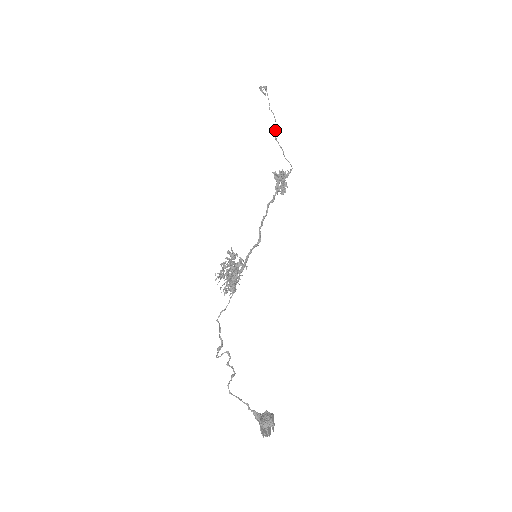
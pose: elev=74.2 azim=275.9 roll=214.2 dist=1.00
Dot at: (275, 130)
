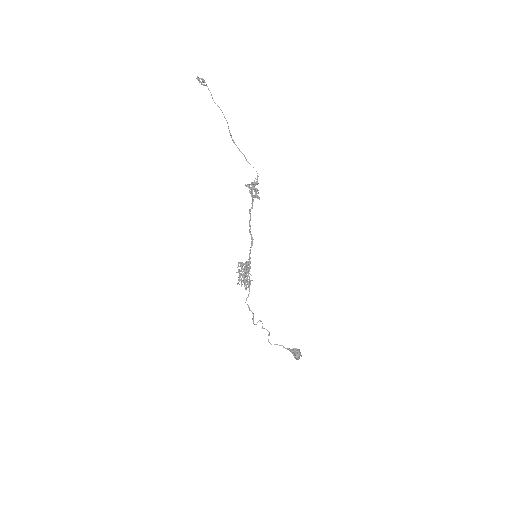
Dot at: (229, 131)
